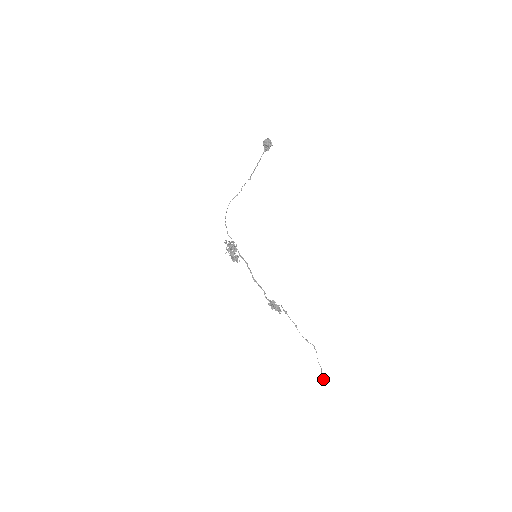
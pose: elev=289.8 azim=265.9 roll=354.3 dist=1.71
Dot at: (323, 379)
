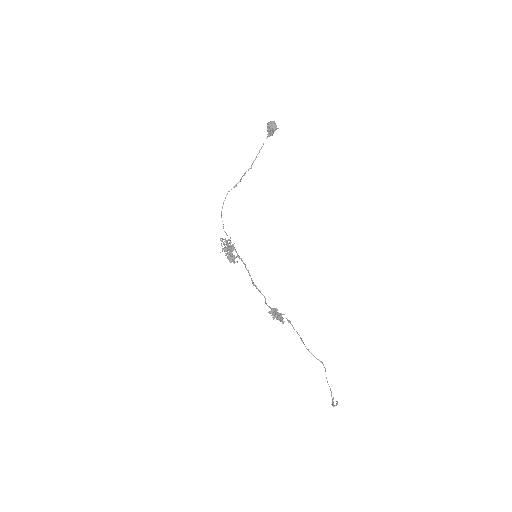
Dot at: (333, 403)
